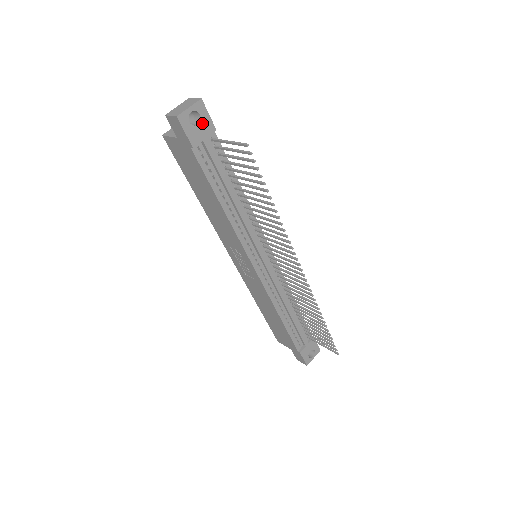
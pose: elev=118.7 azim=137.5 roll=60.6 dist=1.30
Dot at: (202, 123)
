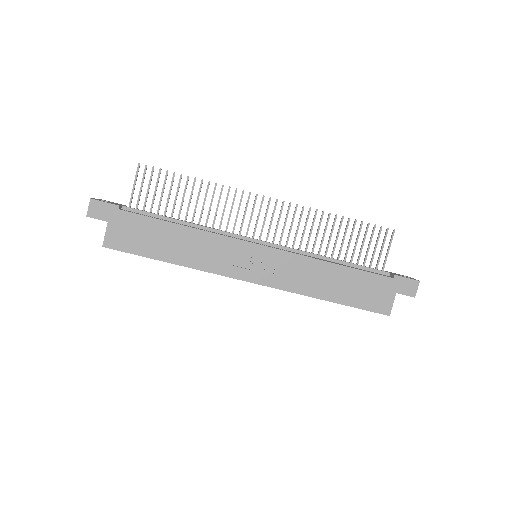
Dot at: occluded
